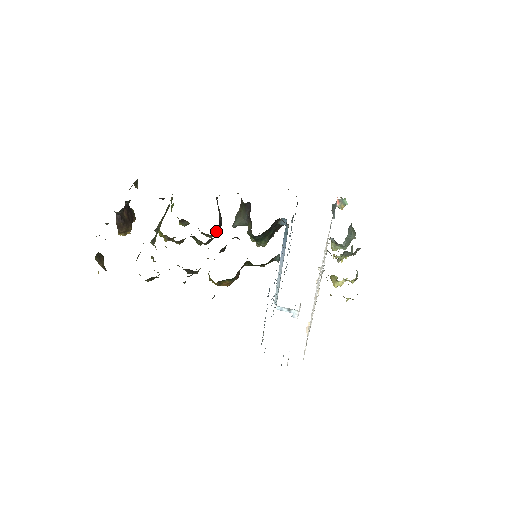
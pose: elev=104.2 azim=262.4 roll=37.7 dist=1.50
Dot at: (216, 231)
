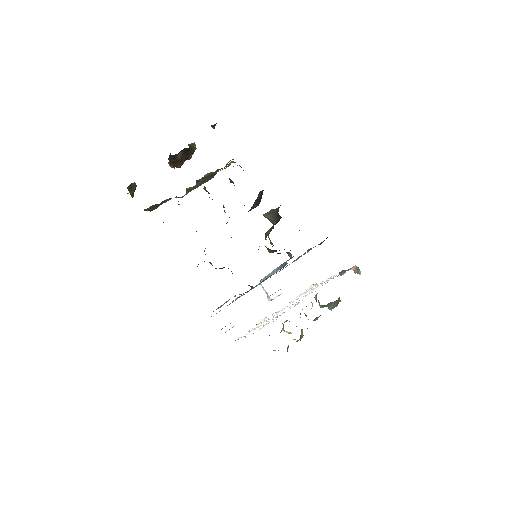
Dot at: occluded
